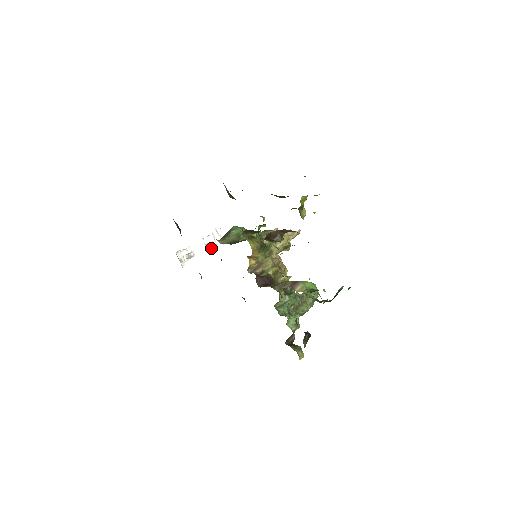
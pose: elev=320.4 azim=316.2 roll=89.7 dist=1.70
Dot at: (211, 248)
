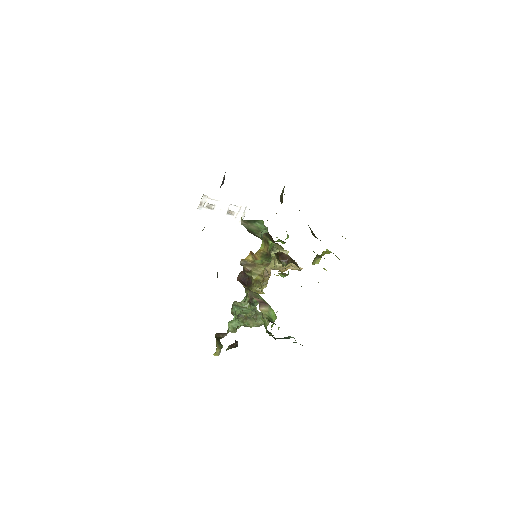
Dot at: (230, 216)
